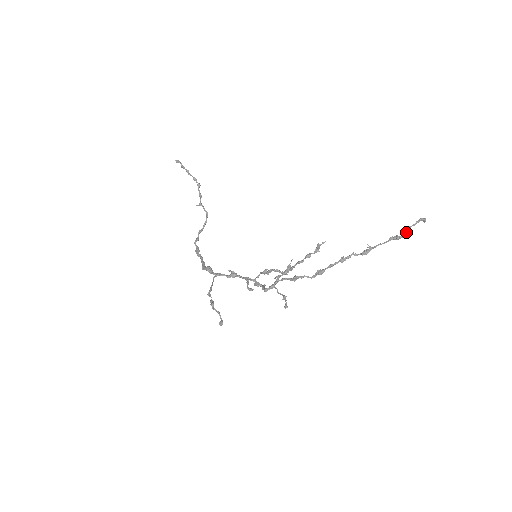
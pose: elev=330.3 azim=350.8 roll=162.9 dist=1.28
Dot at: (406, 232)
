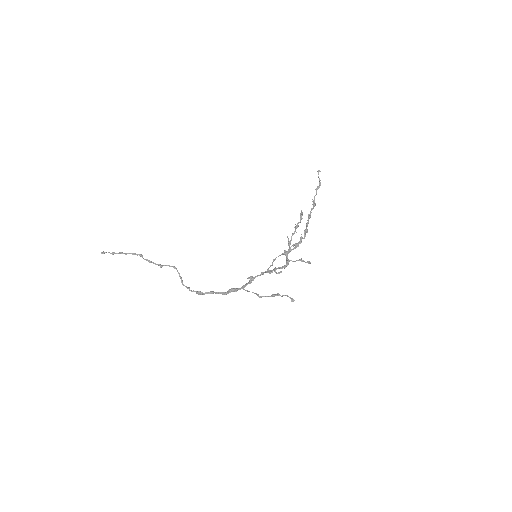
Dot at: (320, 182)
